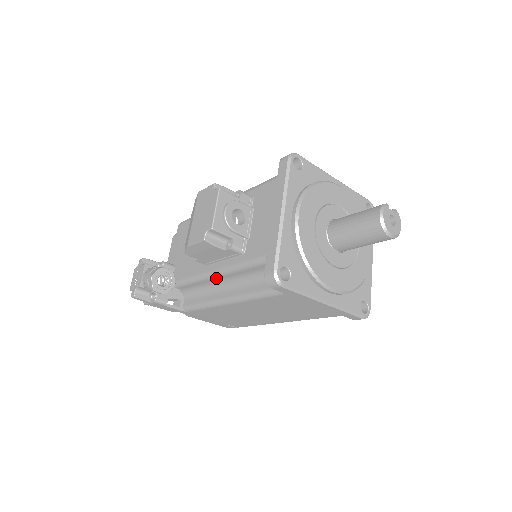
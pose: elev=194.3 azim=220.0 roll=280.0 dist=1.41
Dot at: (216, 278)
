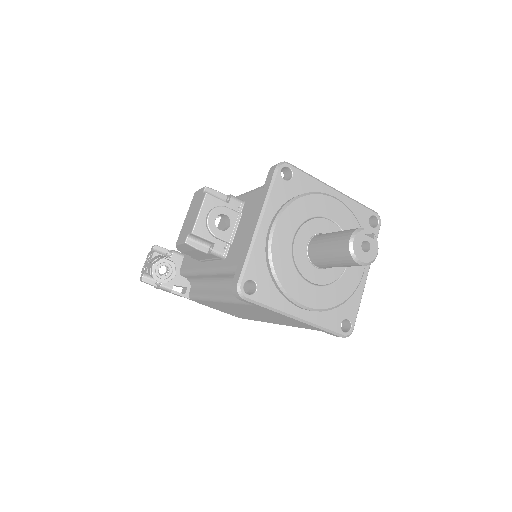
Dot at: (207, 276)
